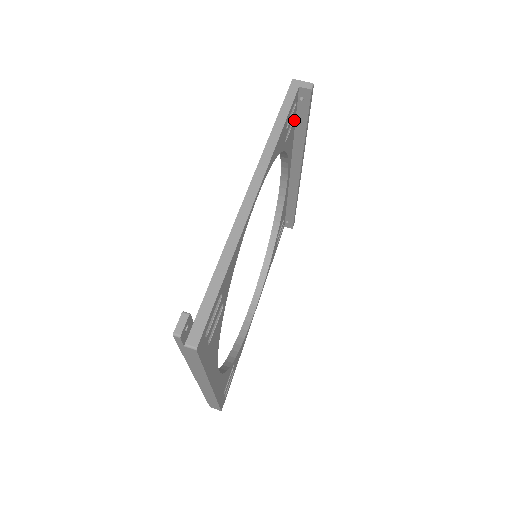
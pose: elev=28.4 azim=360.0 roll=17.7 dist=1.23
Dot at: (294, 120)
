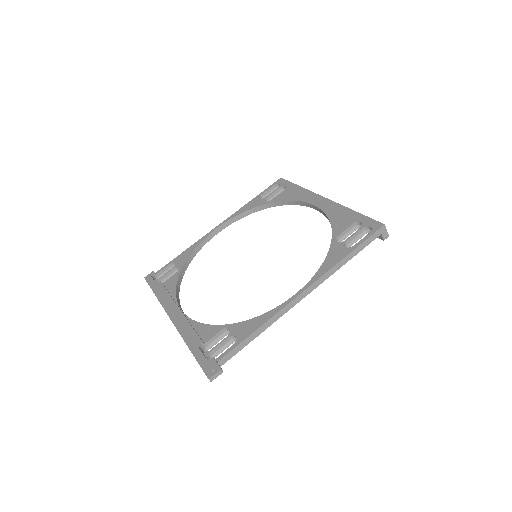
Dot at: (358, 227)
